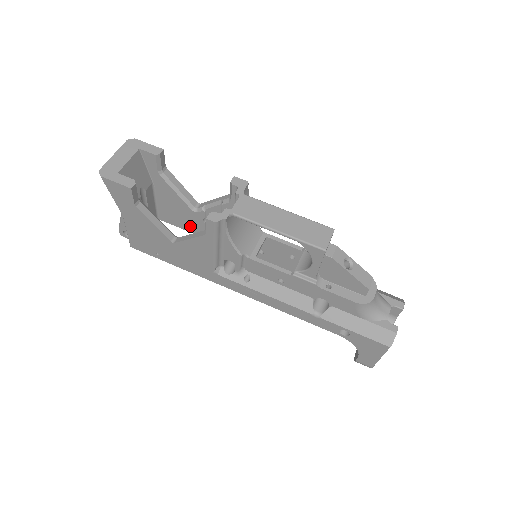
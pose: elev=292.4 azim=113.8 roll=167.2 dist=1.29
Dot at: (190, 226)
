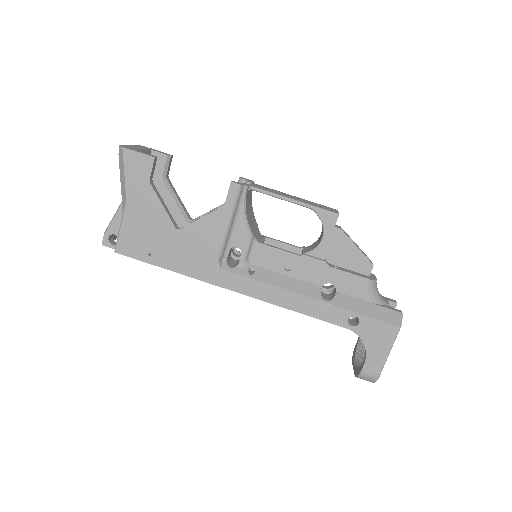
Dot at: occluded
